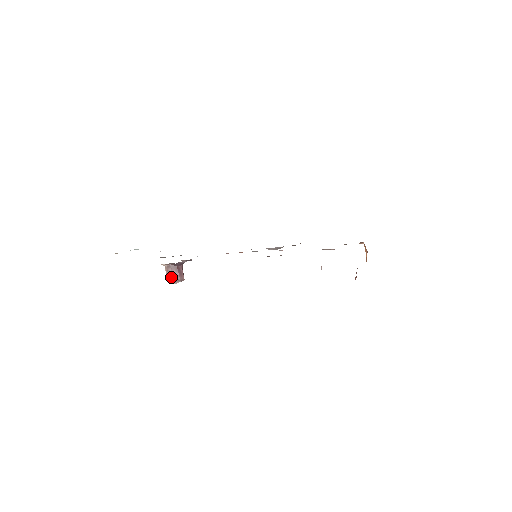
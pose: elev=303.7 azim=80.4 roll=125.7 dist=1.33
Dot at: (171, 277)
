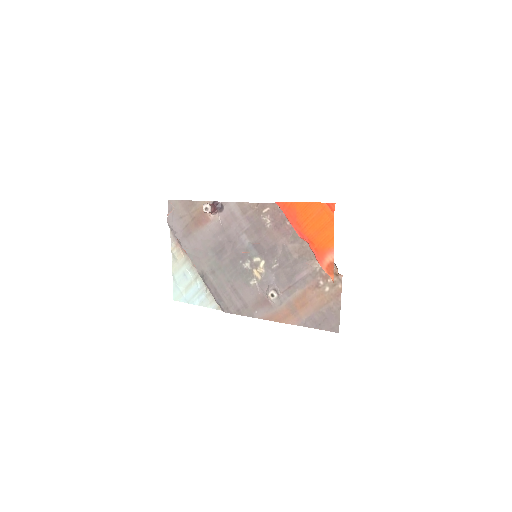
Dot at: occluded
